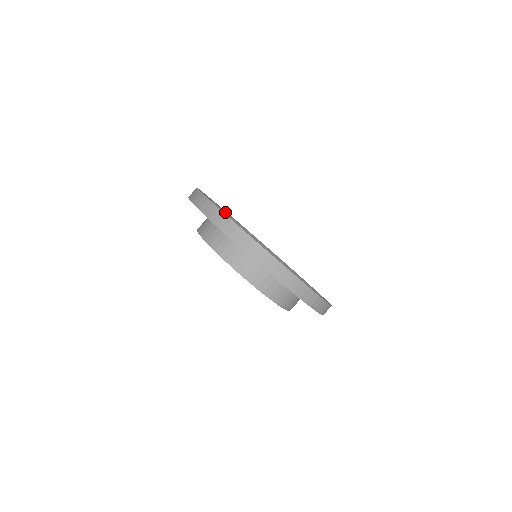
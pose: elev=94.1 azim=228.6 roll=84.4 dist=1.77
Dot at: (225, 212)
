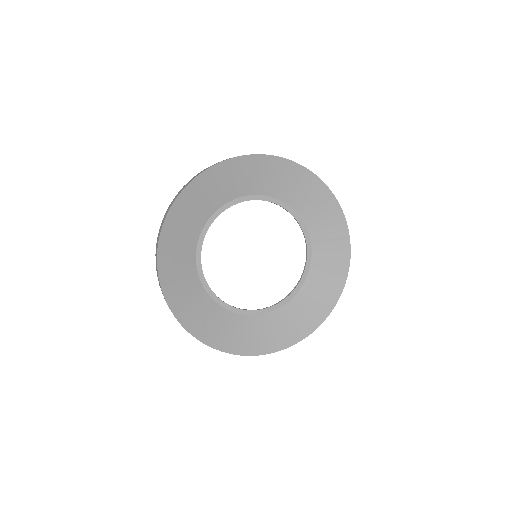
Dot at: (216, 167)
